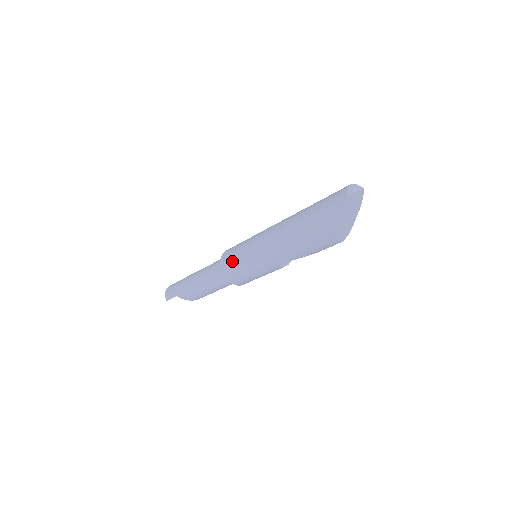
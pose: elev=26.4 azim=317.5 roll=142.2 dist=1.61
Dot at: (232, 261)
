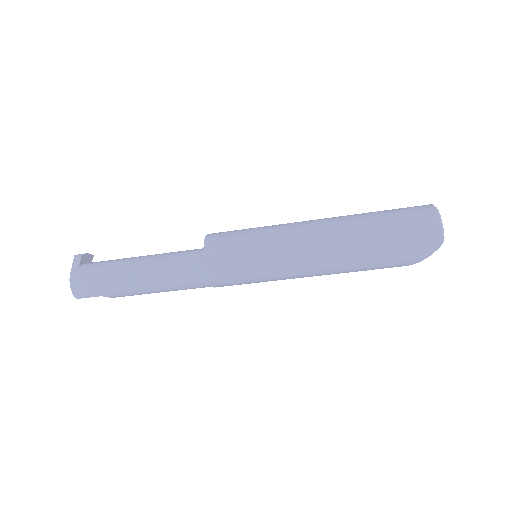
Dot at: (232, 274)
